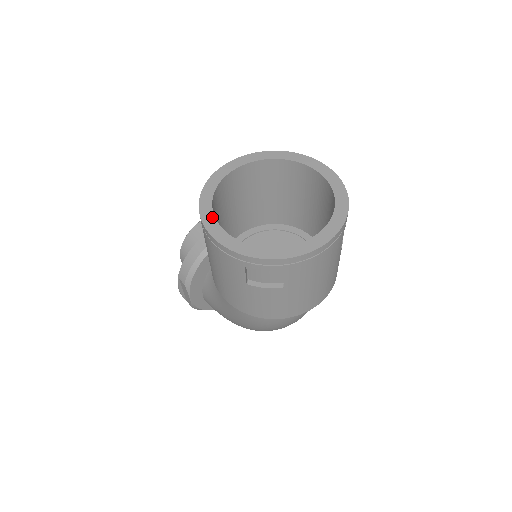
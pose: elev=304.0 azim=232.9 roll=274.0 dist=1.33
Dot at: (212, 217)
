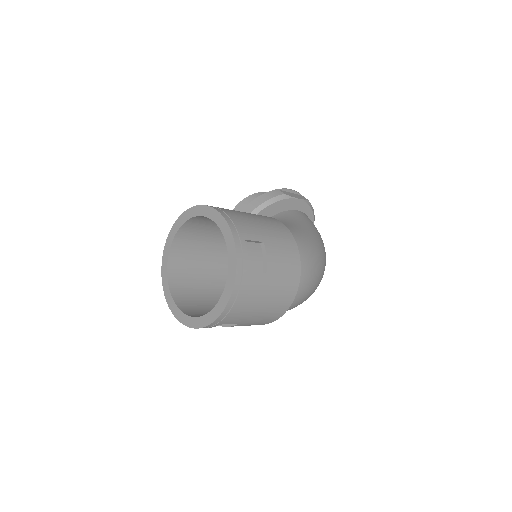
Dot at: (170, 296)
